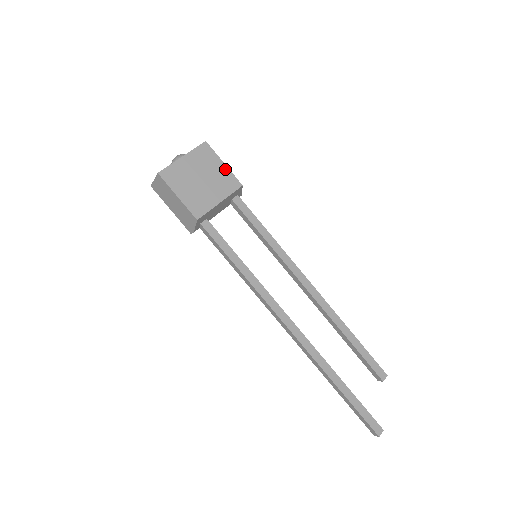
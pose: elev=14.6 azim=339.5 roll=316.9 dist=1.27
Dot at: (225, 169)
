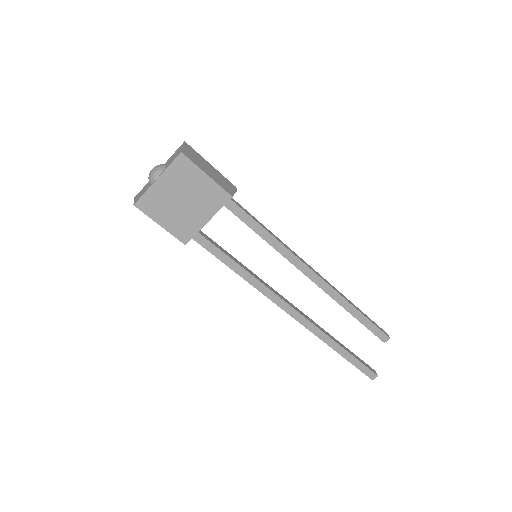
Dot at: (209, 182)
